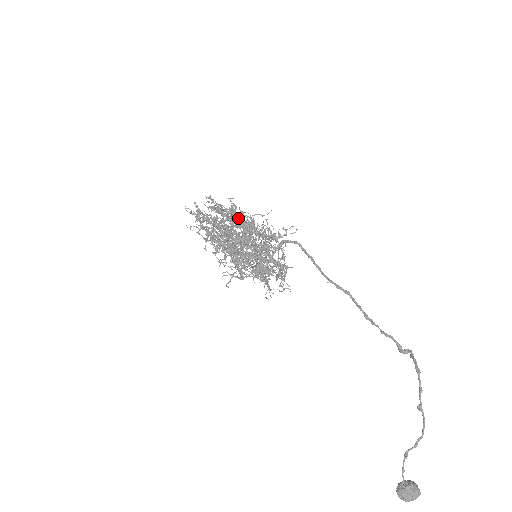
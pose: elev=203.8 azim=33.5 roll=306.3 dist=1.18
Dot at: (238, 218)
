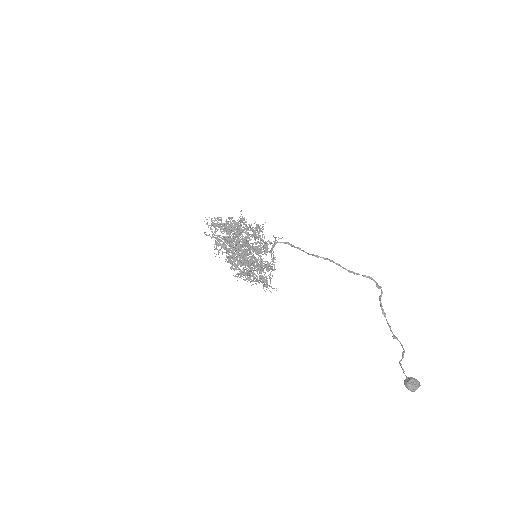
Dot at: occluded
